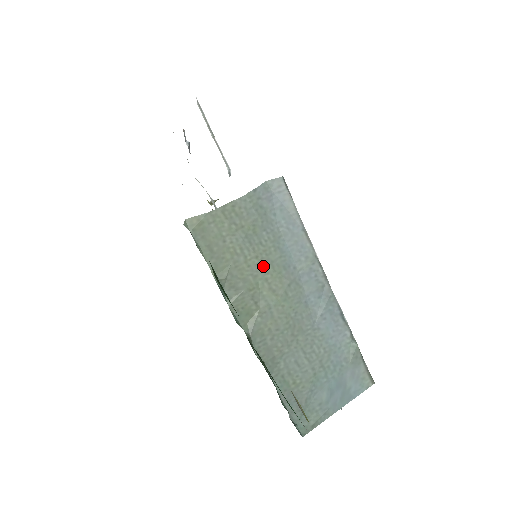
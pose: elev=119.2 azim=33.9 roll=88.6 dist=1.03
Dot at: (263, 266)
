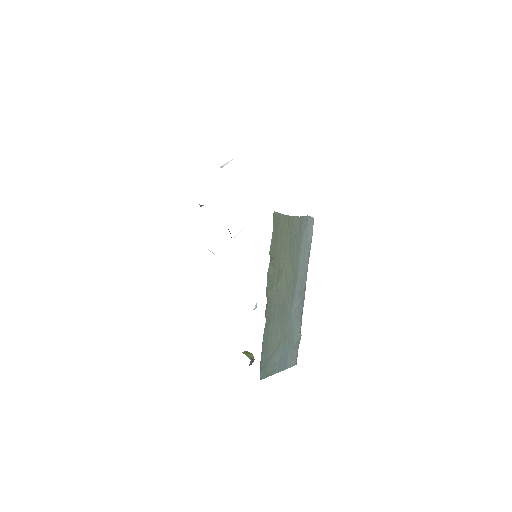
Dot at: (289, 262)
